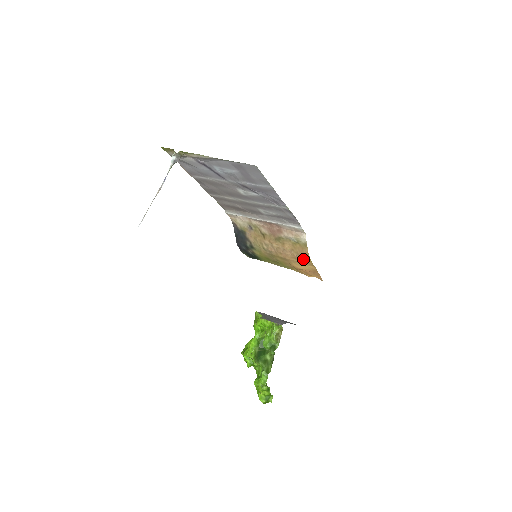
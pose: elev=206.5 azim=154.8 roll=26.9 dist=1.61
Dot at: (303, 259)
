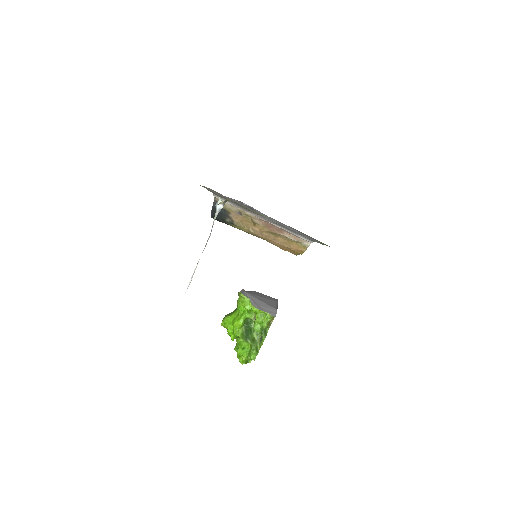
Dot at: occluded
